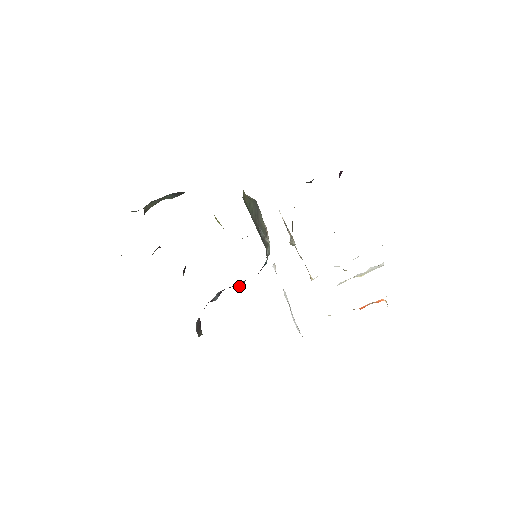
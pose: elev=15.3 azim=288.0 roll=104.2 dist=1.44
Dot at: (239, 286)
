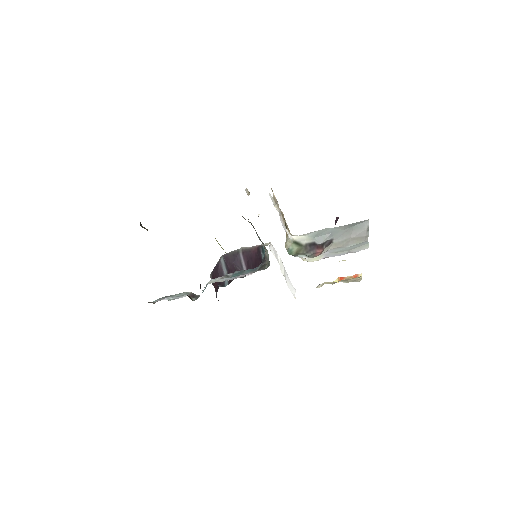
Dot at: (243, 268)
